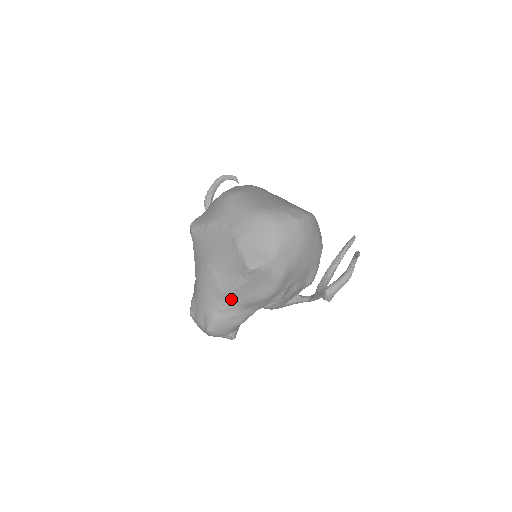
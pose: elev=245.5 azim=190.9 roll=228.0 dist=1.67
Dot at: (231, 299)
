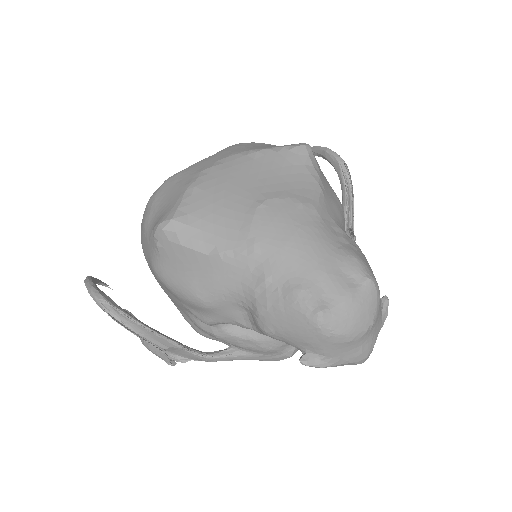
Dot at: (330, 215)
